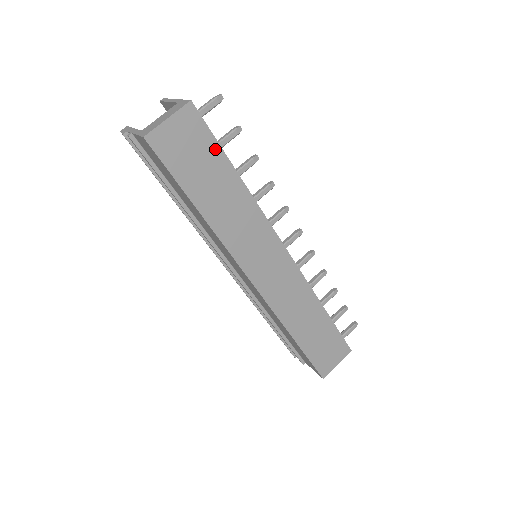
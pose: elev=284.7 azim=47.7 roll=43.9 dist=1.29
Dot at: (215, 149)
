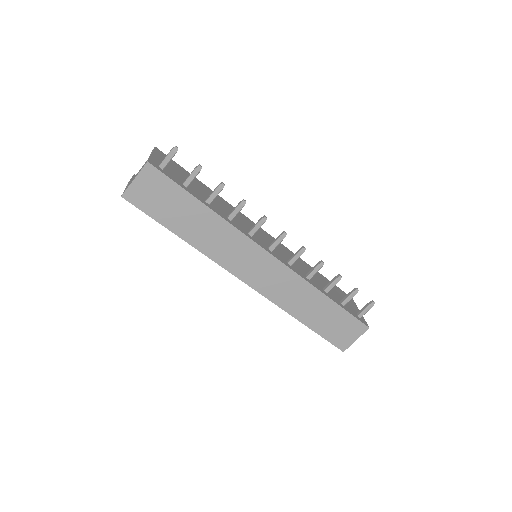
Dot at: (178, 191)
